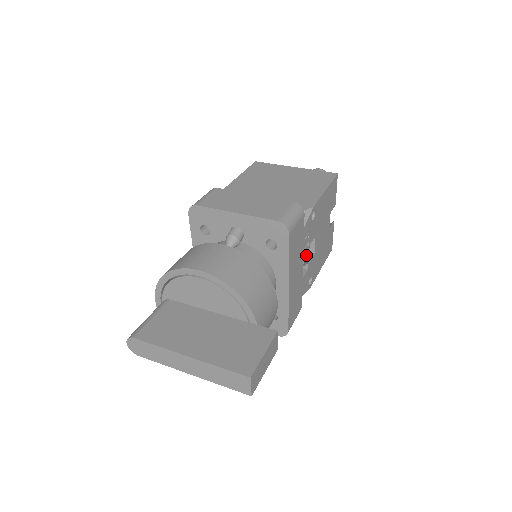
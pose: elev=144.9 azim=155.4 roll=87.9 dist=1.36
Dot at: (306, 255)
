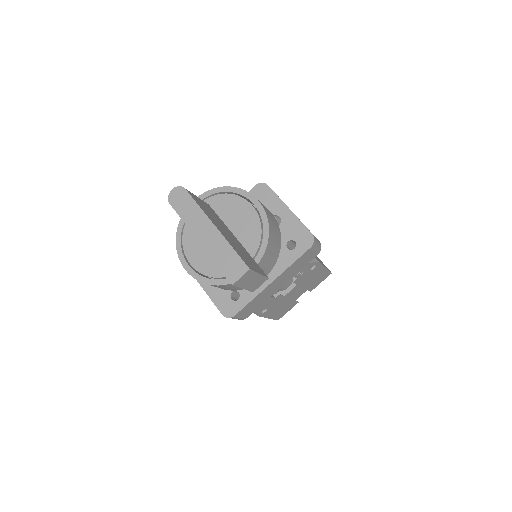
Dot at: (277, 293)
